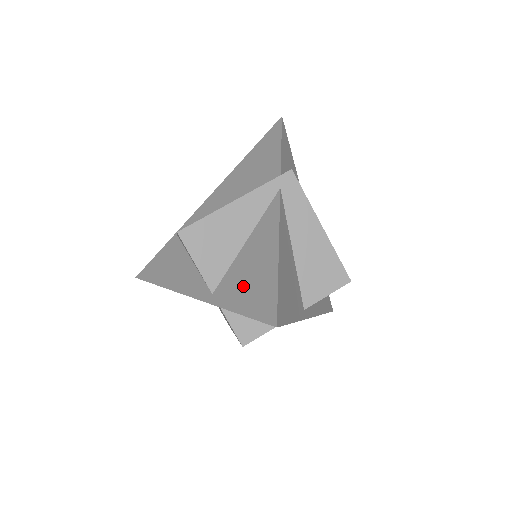
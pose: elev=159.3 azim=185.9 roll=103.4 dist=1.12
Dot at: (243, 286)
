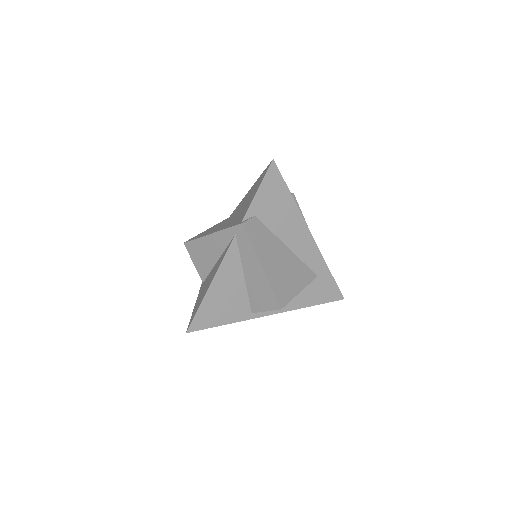
Dot at: (202, 292)
